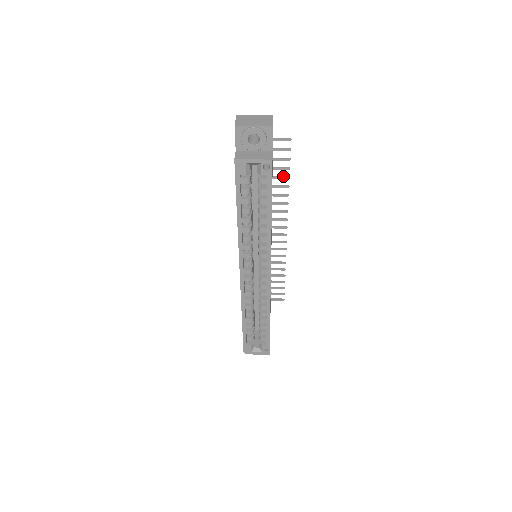
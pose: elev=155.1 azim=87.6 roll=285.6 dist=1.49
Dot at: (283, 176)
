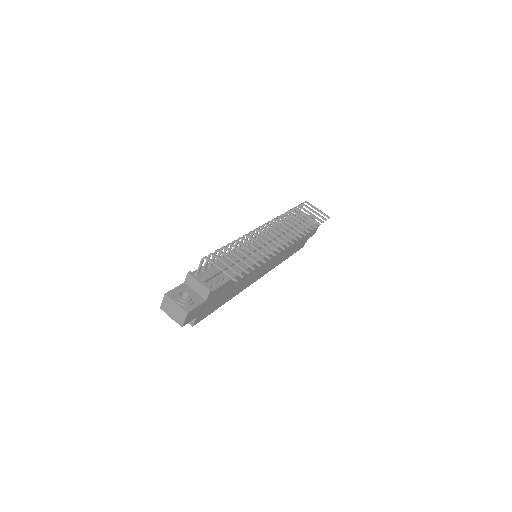
Dot at: (255, 262)
